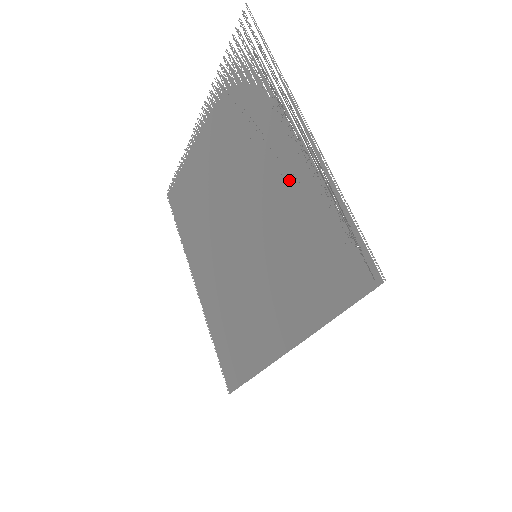
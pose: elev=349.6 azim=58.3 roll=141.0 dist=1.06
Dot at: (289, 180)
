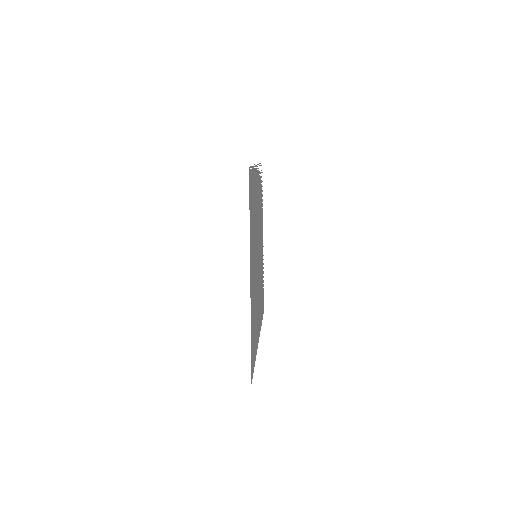
Dot at: occluded
